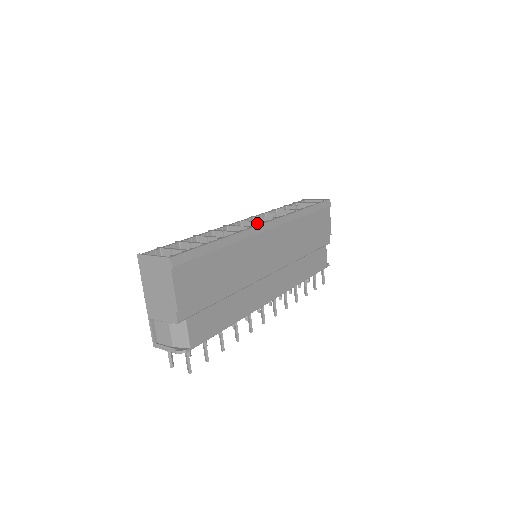
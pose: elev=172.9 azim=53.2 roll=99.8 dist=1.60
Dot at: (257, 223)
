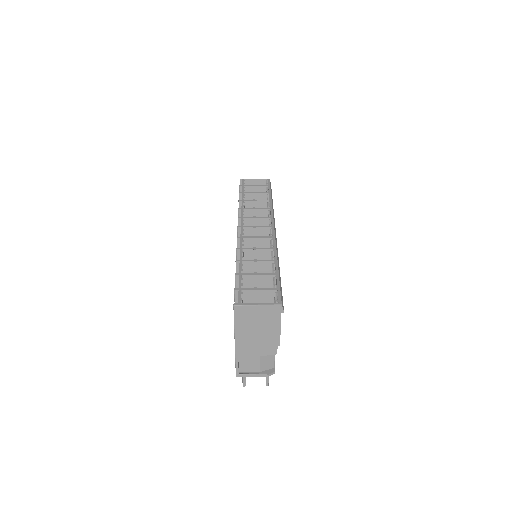
Dot at: (262, 228)
